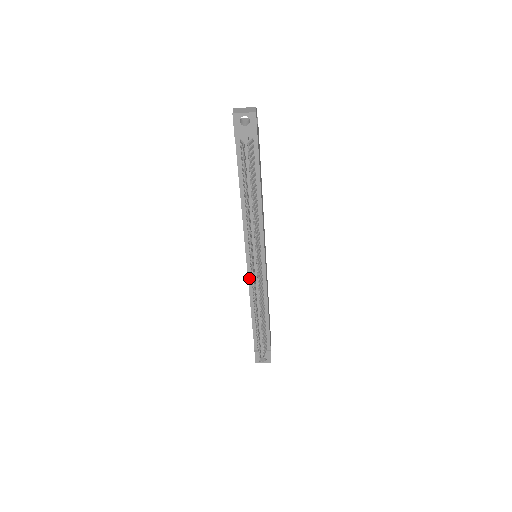
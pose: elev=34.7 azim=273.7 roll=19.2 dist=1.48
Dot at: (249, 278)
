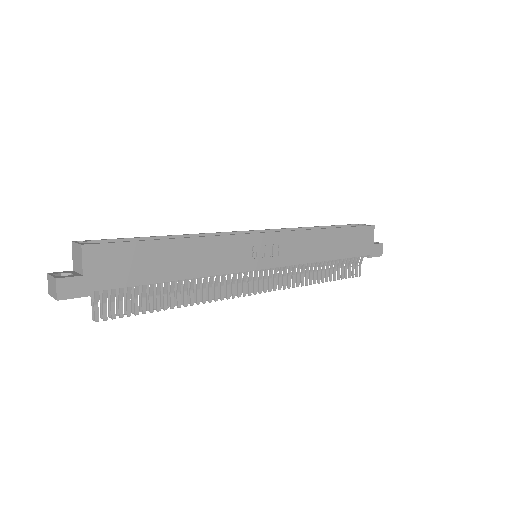
Dot at: occluded
